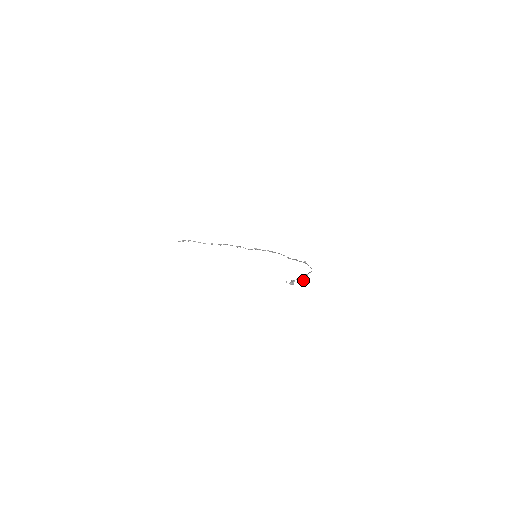
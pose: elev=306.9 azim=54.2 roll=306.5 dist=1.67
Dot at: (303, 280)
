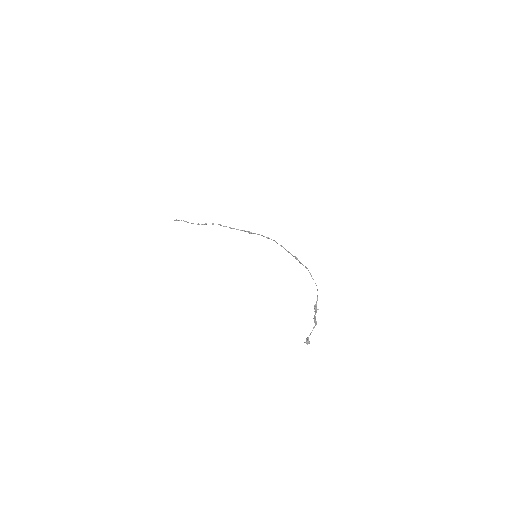
Dot at: (315, 322)
